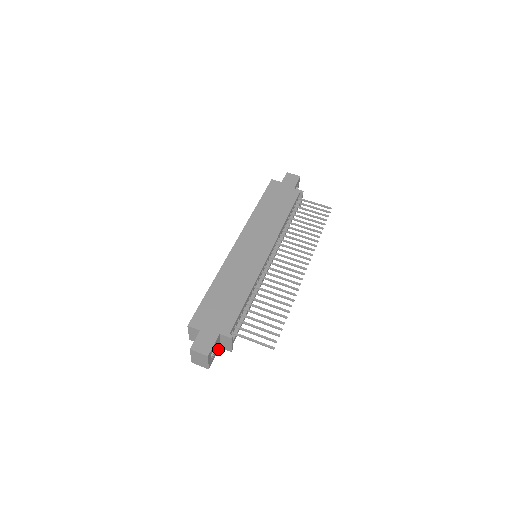
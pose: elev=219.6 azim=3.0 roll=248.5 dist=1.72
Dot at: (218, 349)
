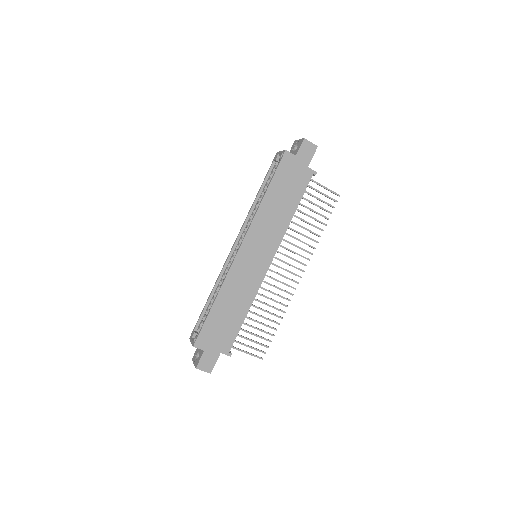
Dot at: occluded
